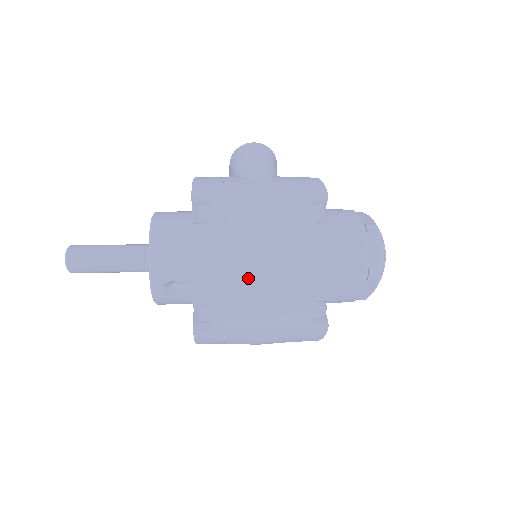
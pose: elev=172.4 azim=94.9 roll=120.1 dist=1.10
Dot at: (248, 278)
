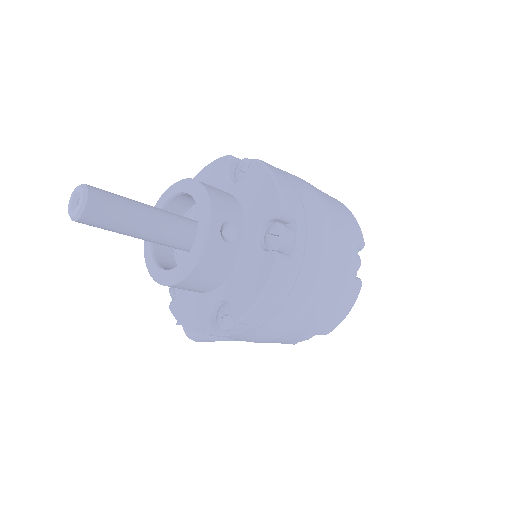
Dot at: (315, 203)
